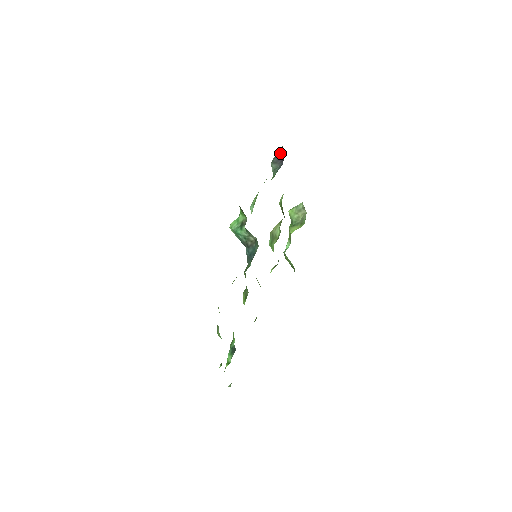
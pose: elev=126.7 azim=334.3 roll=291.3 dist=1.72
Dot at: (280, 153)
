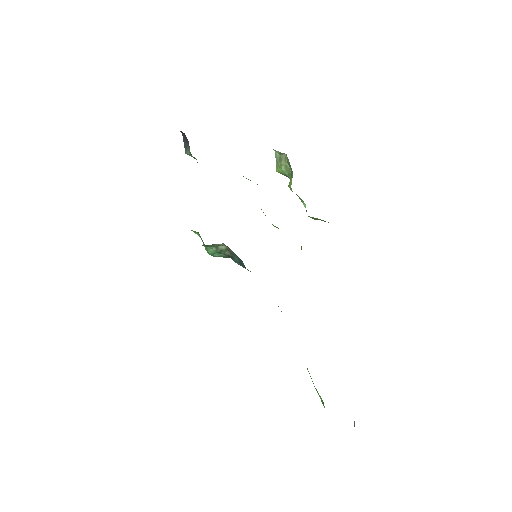
Dot at: (182, 134)
